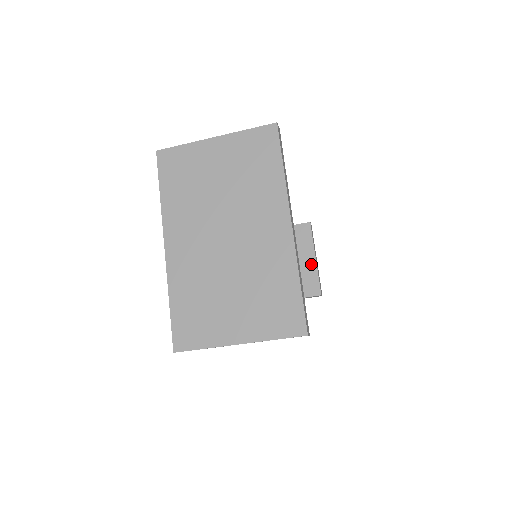
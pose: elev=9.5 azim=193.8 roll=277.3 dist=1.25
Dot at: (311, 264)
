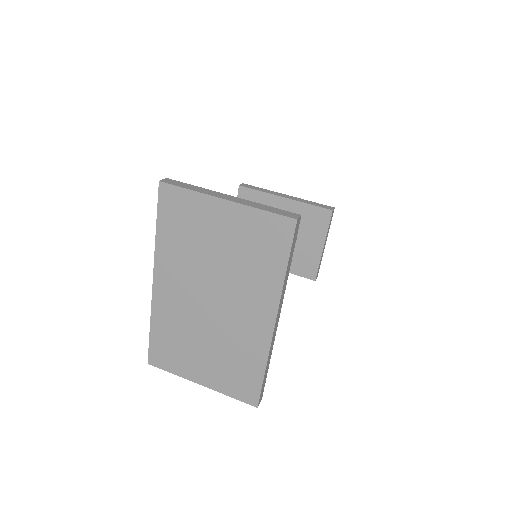
Dot at: (317, 250)
